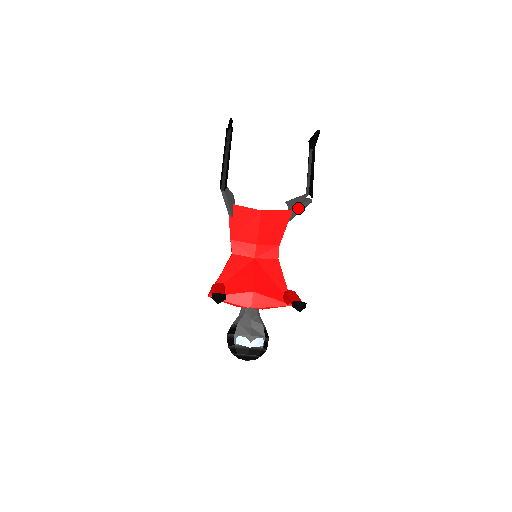
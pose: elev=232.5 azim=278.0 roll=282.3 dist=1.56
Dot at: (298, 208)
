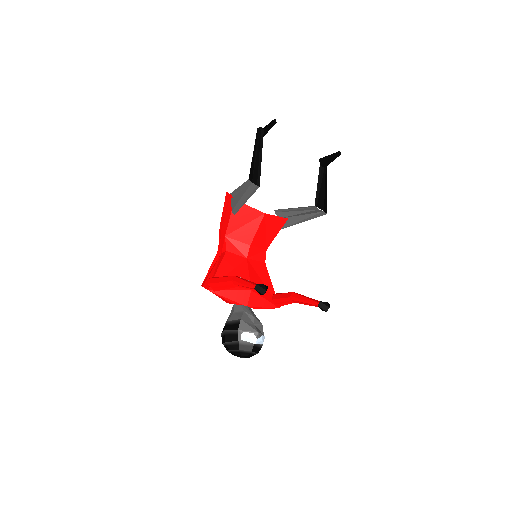
Dot at: (298, 218)
